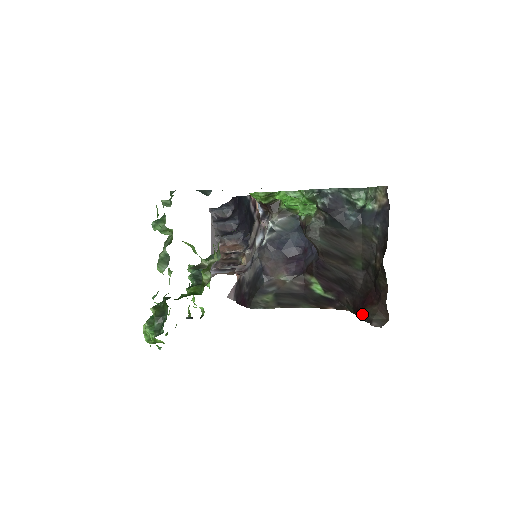
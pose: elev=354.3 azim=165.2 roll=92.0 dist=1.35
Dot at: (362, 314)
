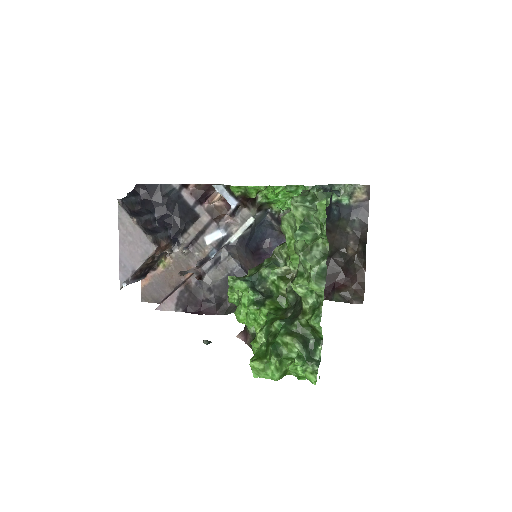
Dot at: (337, 296)
